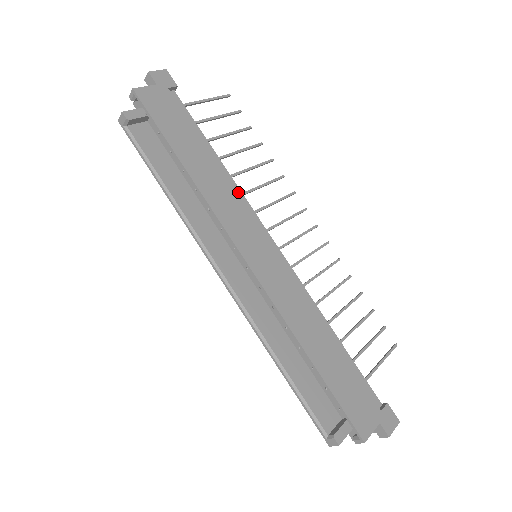
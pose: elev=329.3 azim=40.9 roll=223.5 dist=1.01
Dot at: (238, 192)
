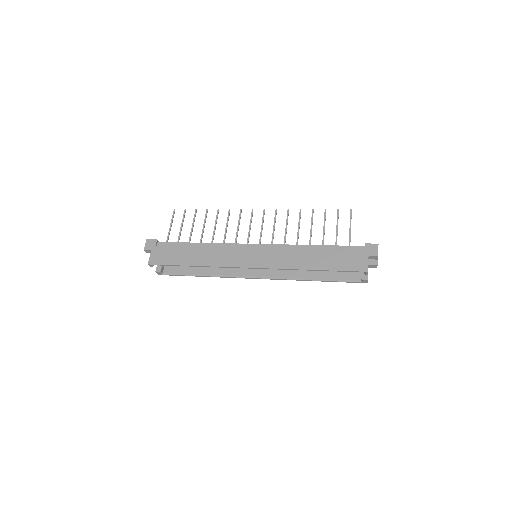
Dot at: (221, 245)
